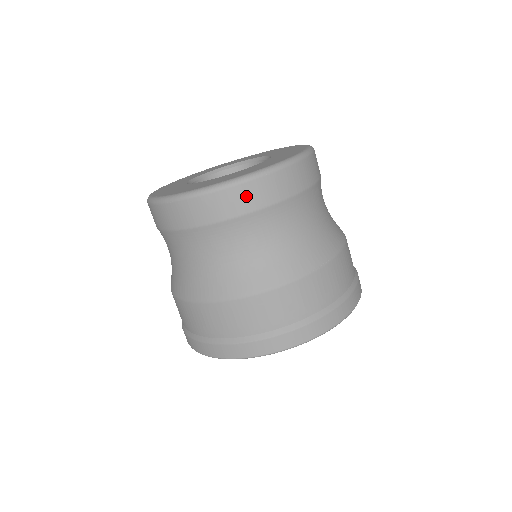
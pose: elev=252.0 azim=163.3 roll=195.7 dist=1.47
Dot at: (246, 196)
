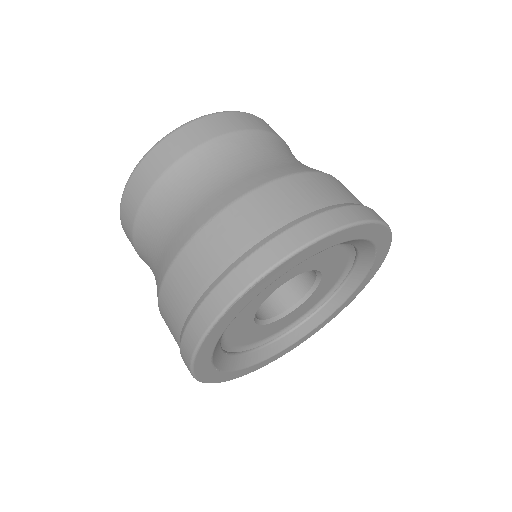
Dot at: (270, 127)
